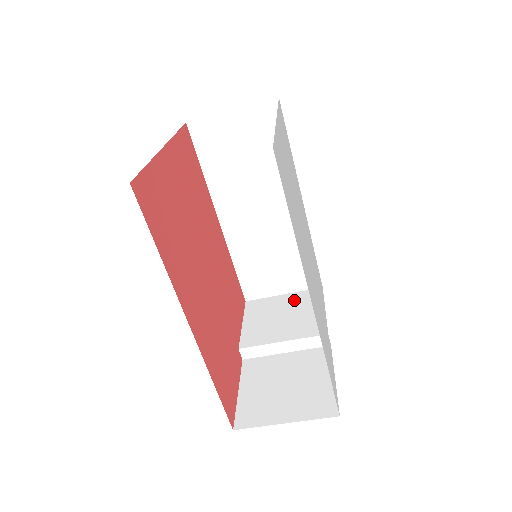
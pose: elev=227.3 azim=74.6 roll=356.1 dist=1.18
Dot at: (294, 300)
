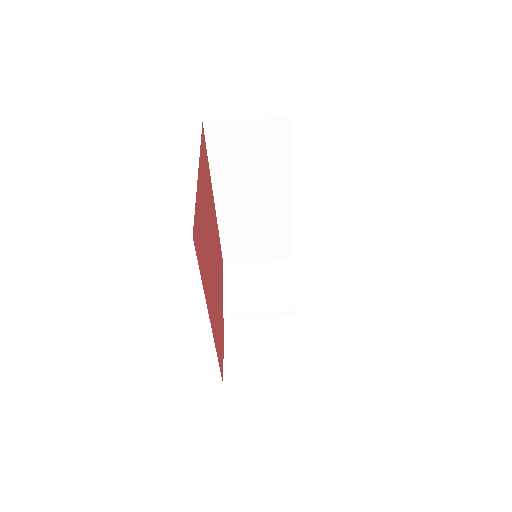
Dot at: (267, 270)
